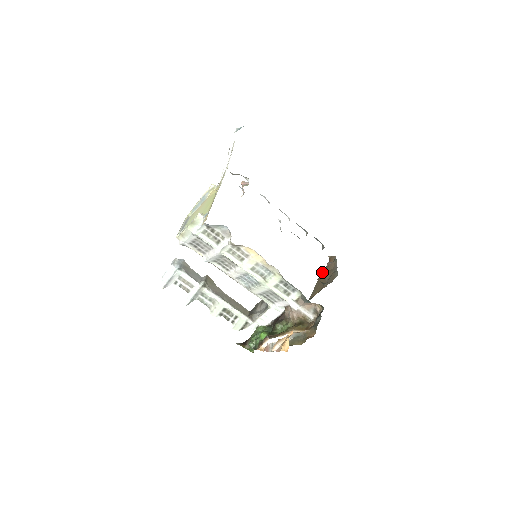
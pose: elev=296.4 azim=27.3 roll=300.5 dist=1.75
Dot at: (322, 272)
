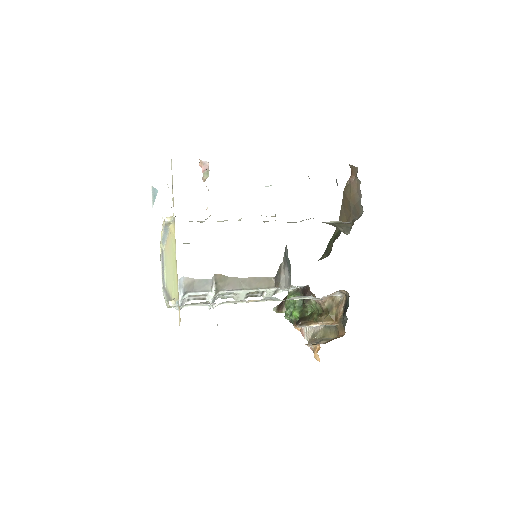
Dot at: (345, 192)
